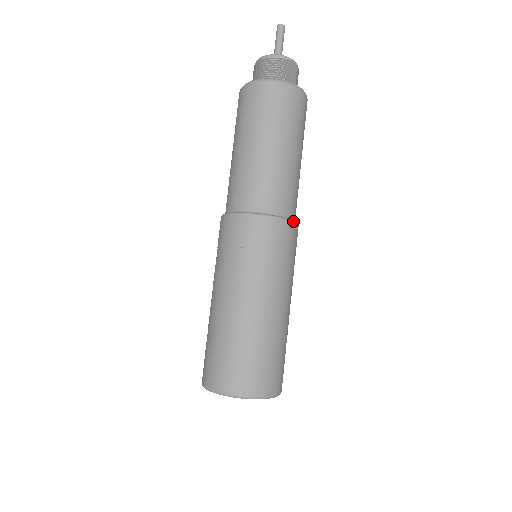
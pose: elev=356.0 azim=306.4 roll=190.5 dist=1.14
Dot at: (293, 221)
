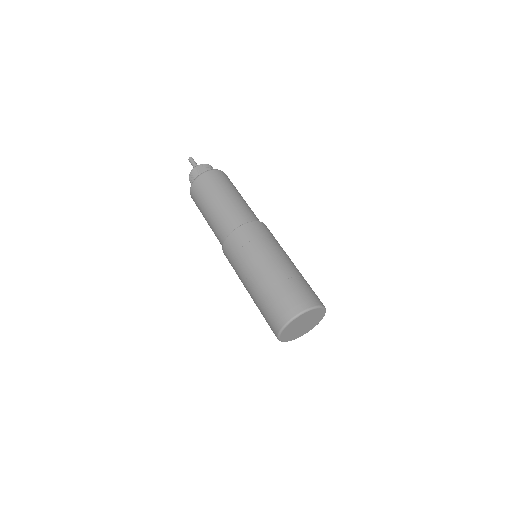
Dot at: (243, 224)
